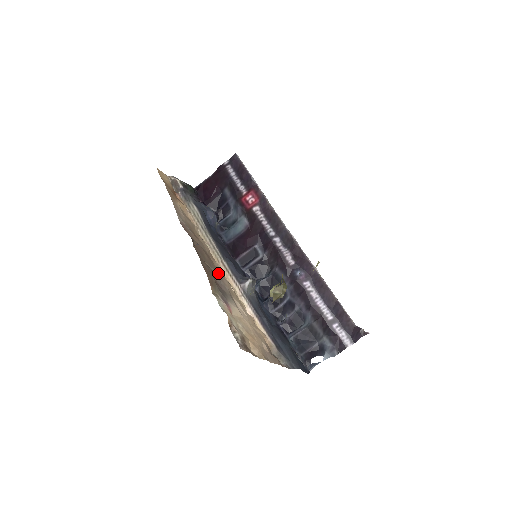
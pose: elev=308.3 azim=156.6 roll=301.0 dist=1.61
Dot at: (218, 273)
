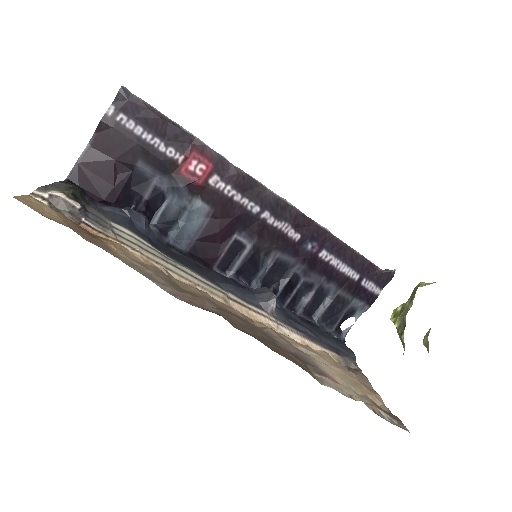
Dot at: (258, 328)
